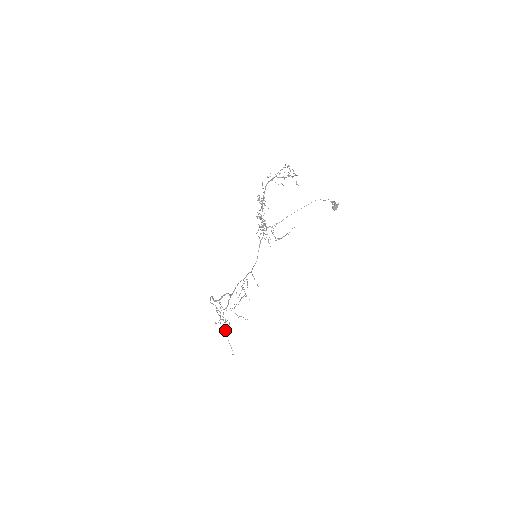
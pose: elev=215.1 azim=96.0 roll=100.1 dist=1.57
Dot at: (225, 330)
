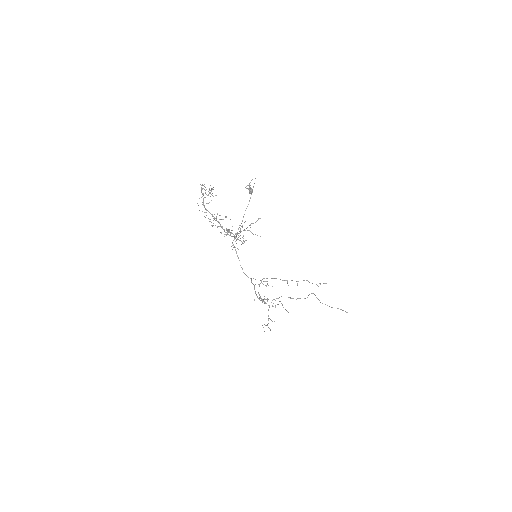
Dot at: occluded
